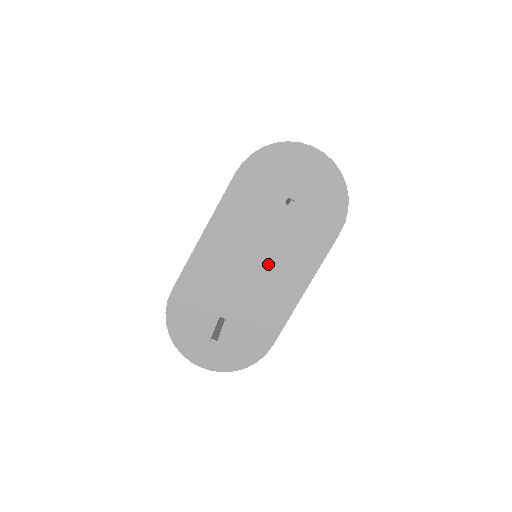
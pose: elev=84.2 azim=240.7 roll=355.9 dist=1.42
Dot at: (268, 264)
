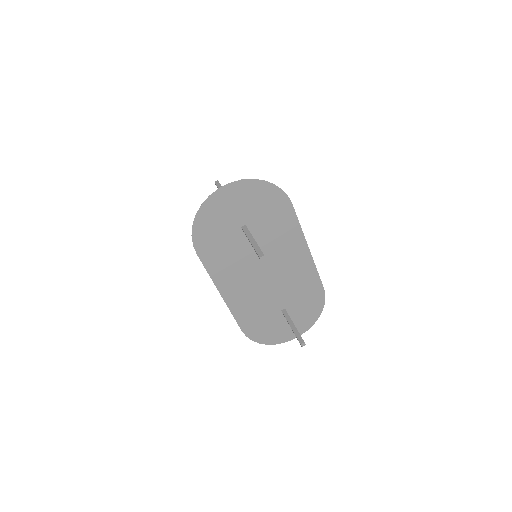
Dot at: (274, 265)
